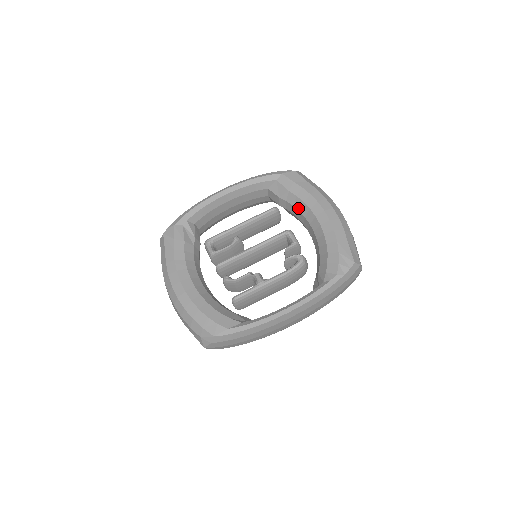
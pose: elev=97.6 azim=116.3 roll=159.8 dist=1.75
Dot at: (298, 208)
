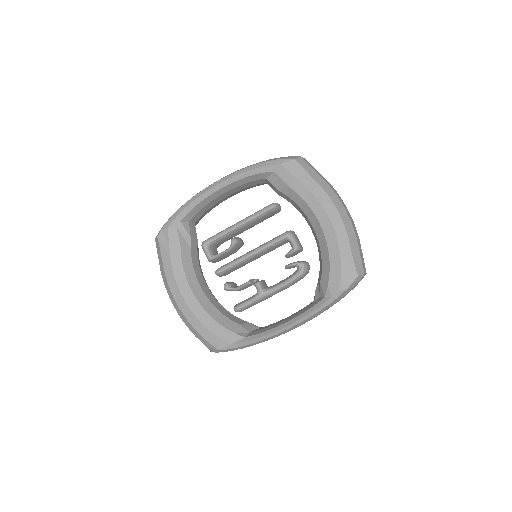
Dot at: (299, 205)
